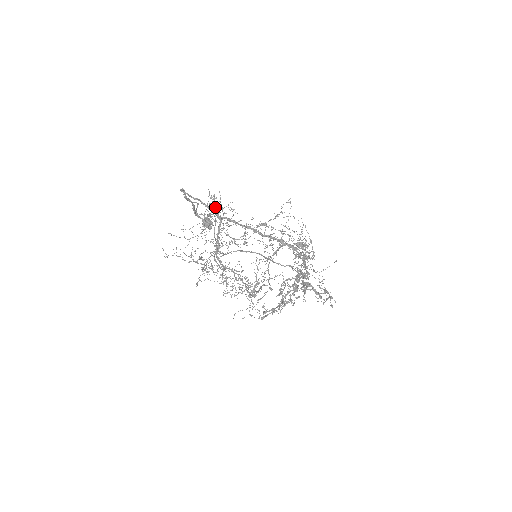
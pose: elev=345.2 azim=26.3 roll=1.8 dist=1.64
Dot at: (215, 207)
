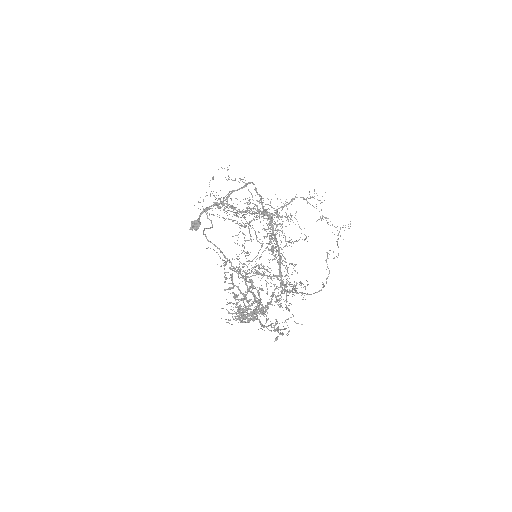
Dot at: occluded
